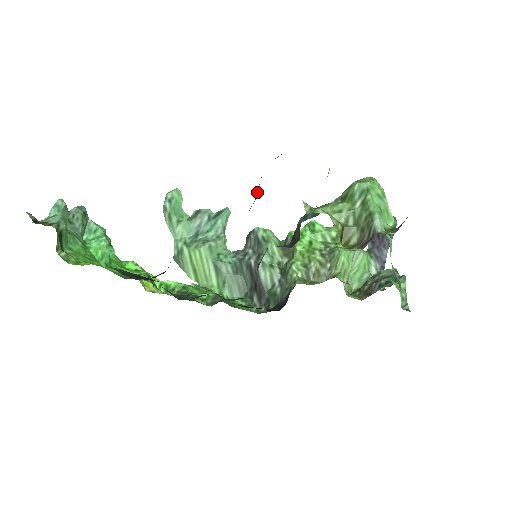
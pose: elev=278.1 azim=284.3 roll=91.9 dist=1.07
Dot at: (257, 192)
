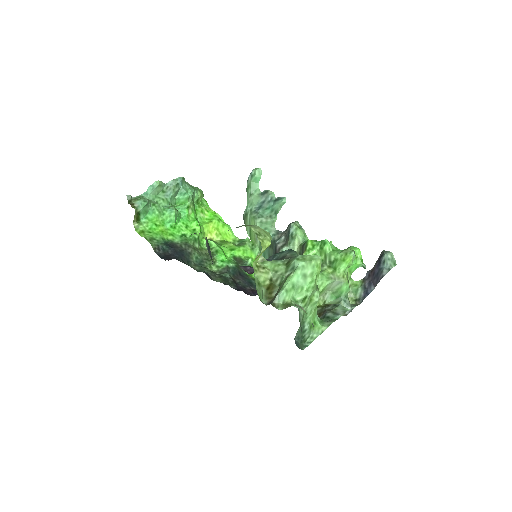
Dot at: occluded
